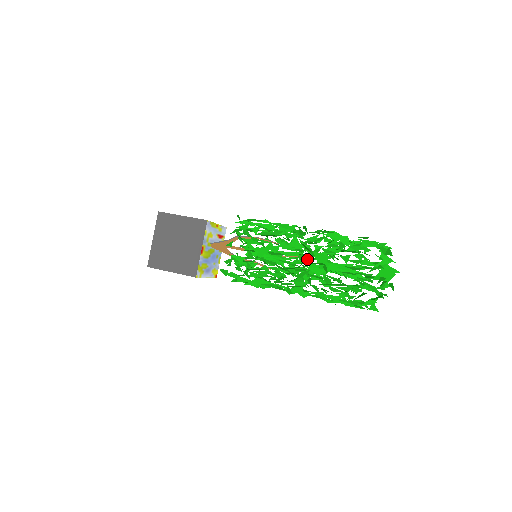
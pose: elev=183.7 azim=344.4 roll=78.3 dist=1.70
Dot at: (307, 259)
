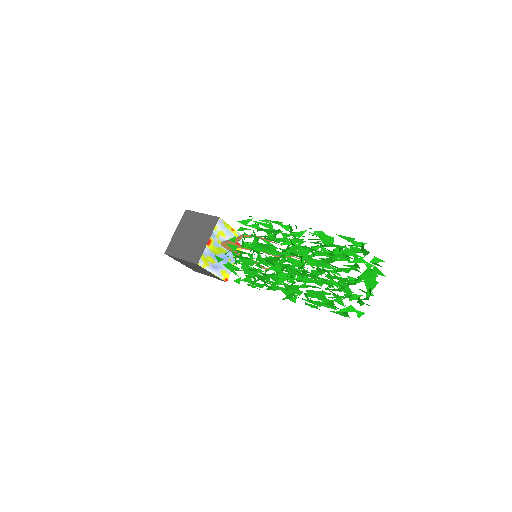
Dot at: occluded
